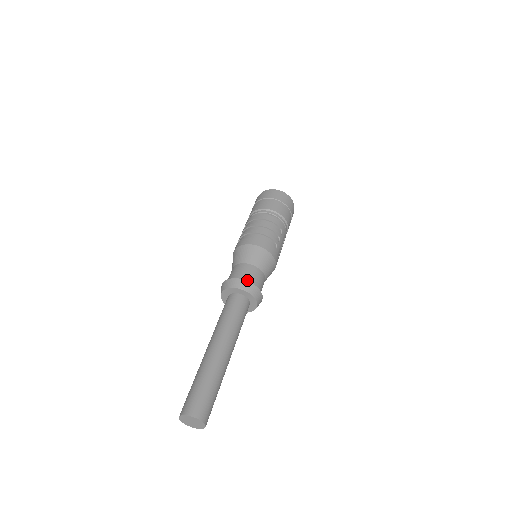
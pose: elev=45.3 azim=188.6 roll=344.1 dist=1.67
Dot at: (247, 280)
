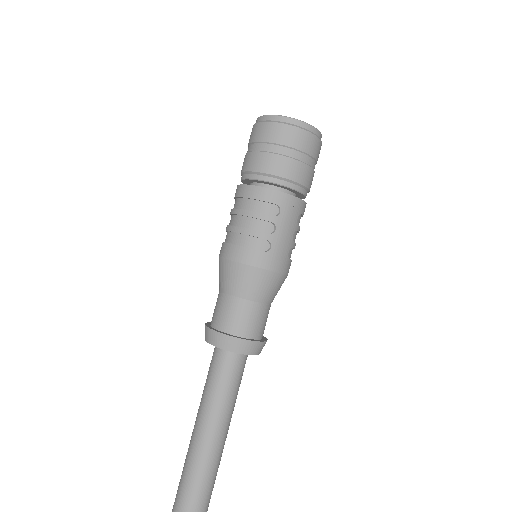
Dot at: (223, 326)
